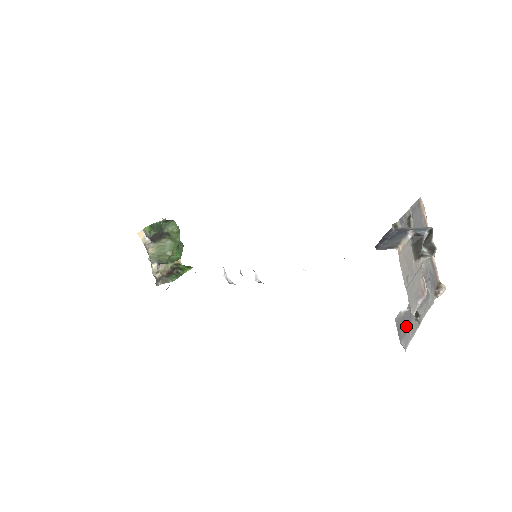
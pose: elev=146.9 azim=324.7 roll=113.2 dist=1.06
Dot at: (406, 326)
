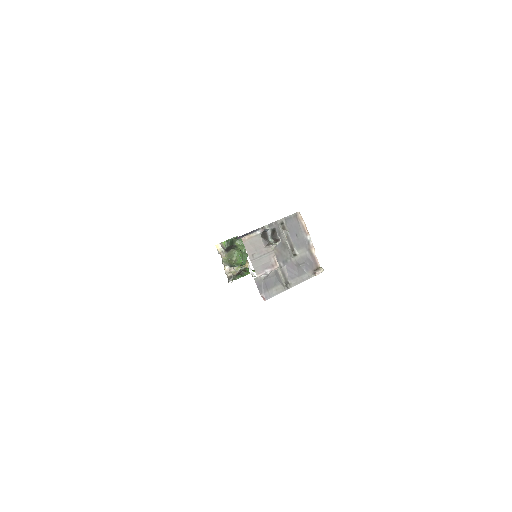
Dot at: (269, 286)
